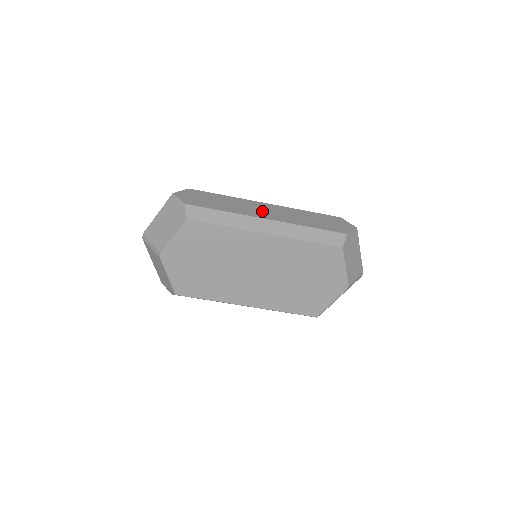
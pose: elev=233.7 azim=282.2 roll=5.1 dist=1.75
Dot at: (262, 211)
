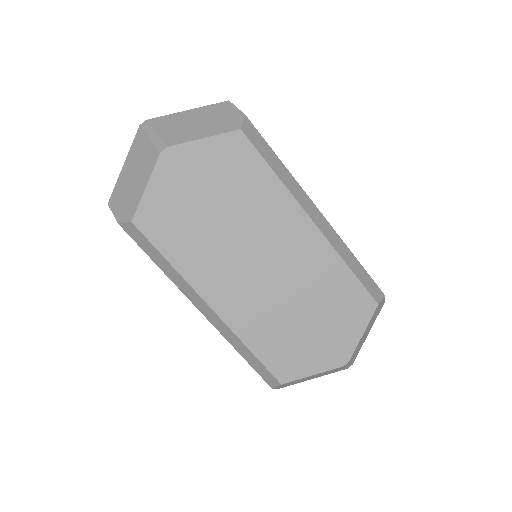
Dot at: occluded
